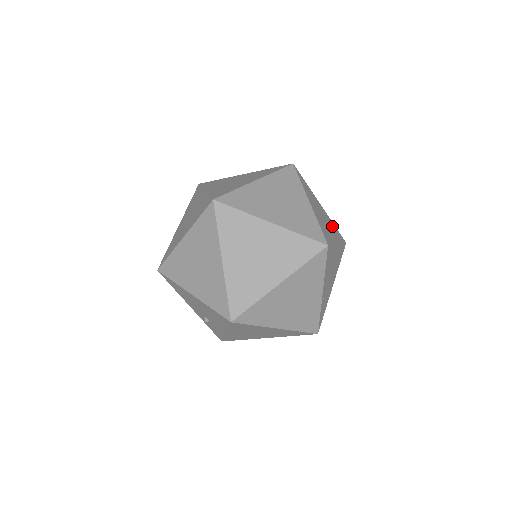
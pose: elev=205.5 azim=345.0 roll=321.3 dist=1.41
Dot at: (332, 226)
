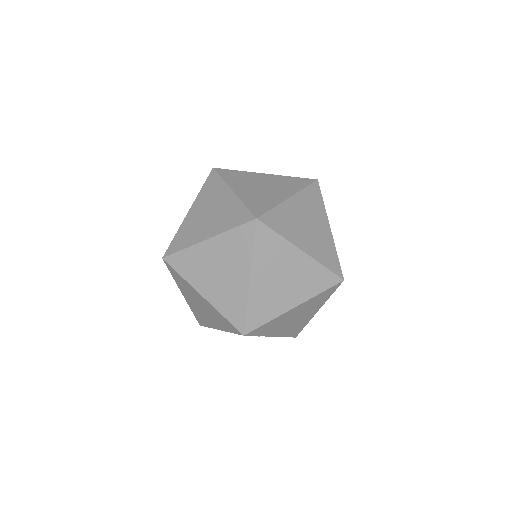
Dot at: (285, 183)
